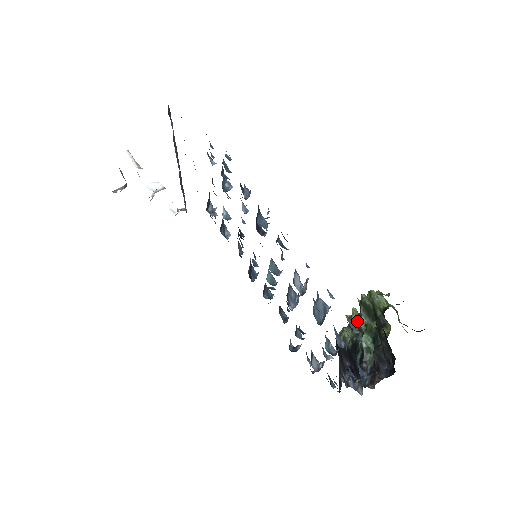
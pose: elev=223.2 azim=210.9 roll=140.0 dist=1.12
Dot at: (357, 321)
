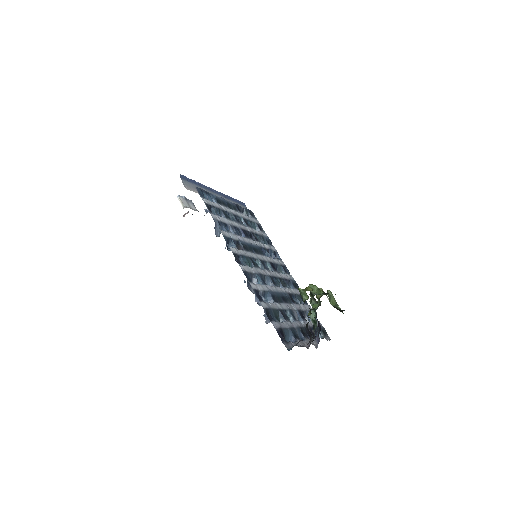
Dot at: (310, 302)
